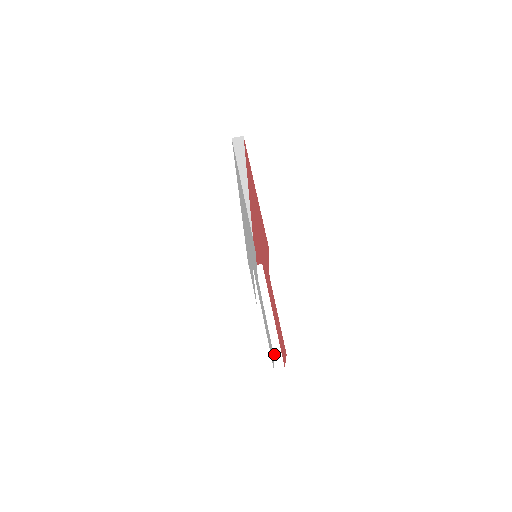
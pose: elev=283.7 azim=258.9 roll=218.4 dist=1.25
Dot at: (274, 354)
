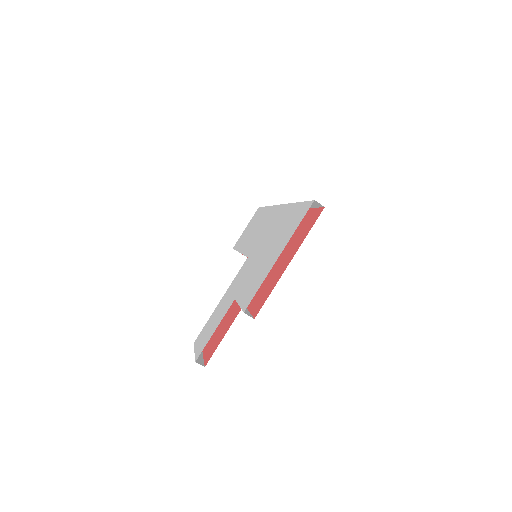
Dot at: occluded
